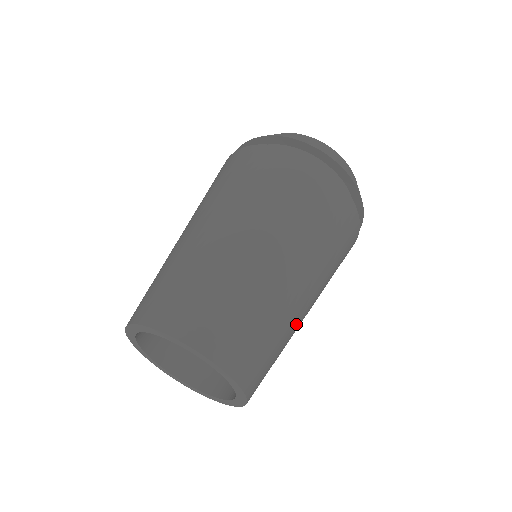
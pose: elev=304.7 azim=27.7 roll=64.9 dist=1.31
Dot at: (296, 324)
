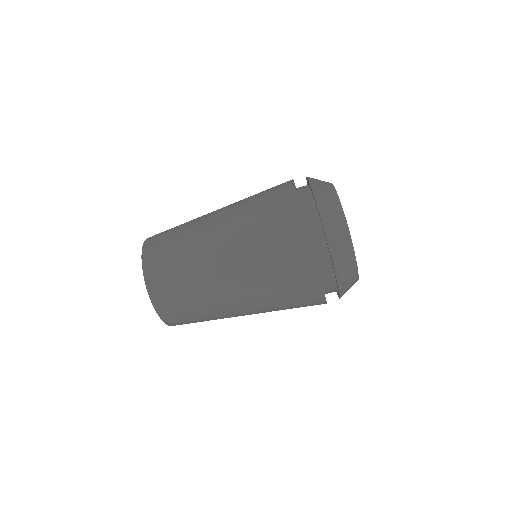
Dot at: occluded
